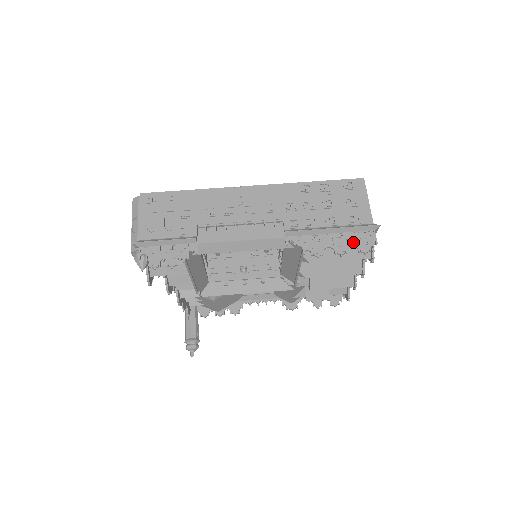
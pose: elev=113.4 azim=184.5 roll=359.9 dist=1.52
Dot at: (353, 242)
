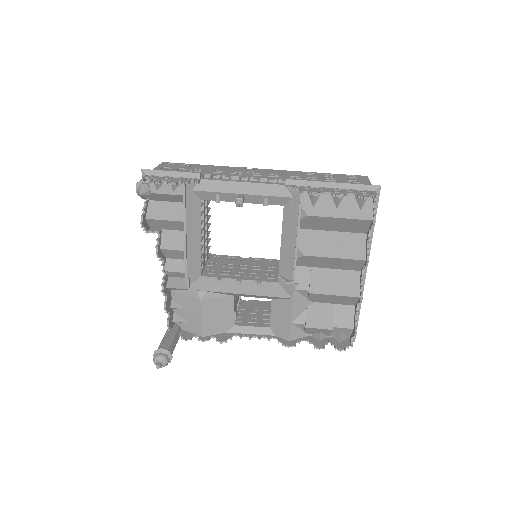
Dot at: (353, 193)
